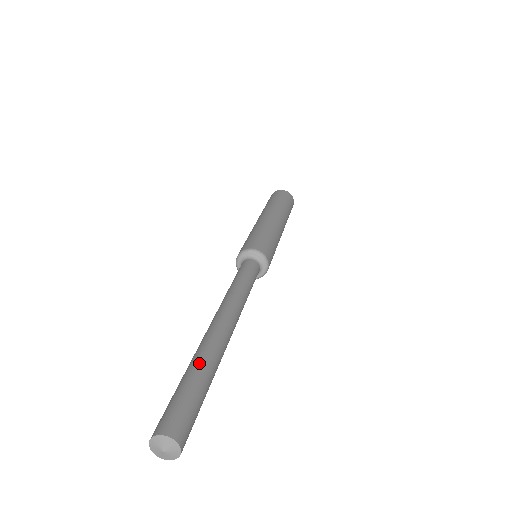
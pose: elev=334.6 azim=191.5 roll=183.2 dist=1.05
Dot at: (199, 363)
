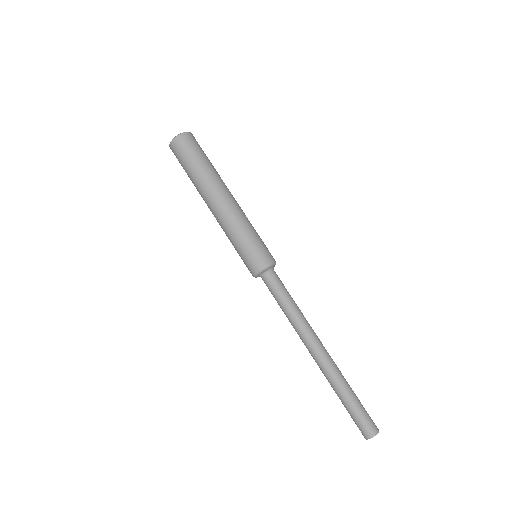
Dot at: (347, 387)
